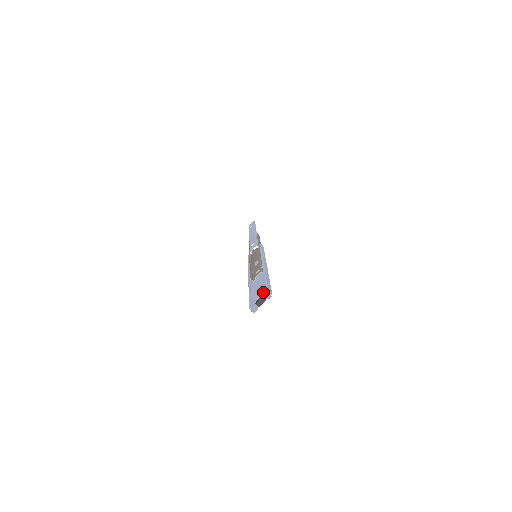
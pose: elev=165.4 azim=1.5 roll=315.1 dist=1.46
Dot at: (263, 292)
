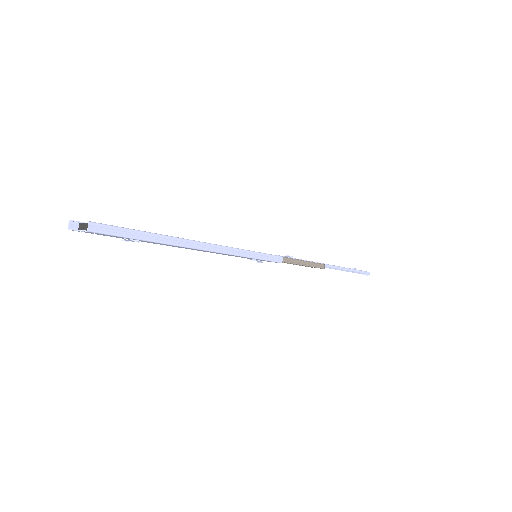
Dot at: occluded
